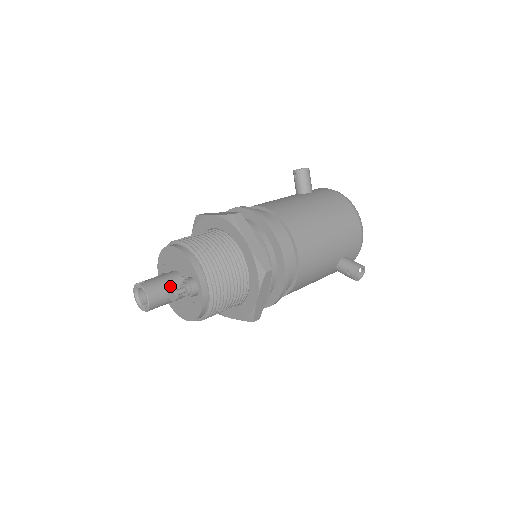
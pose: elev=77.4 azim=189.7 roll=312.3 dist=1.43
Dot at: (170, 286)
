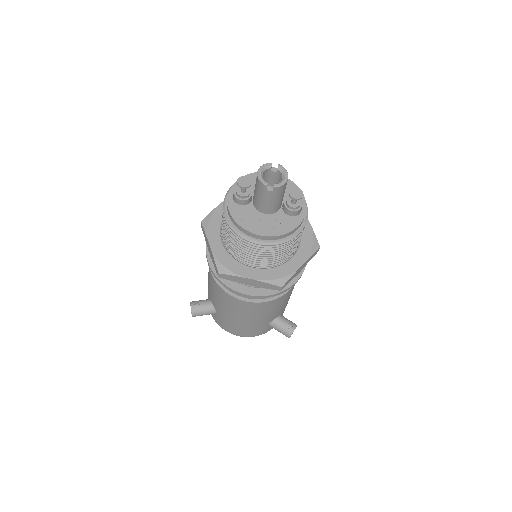
Dot at: occluded
